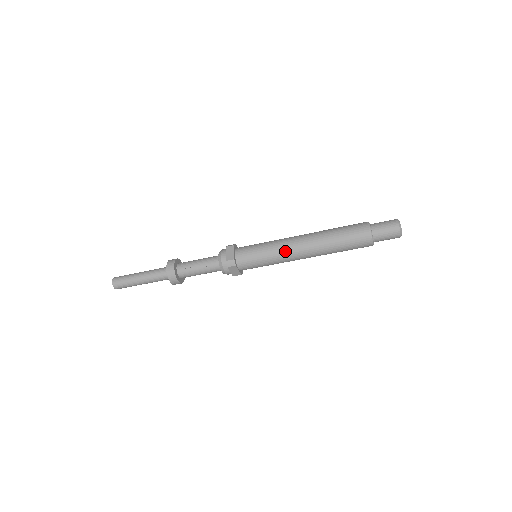
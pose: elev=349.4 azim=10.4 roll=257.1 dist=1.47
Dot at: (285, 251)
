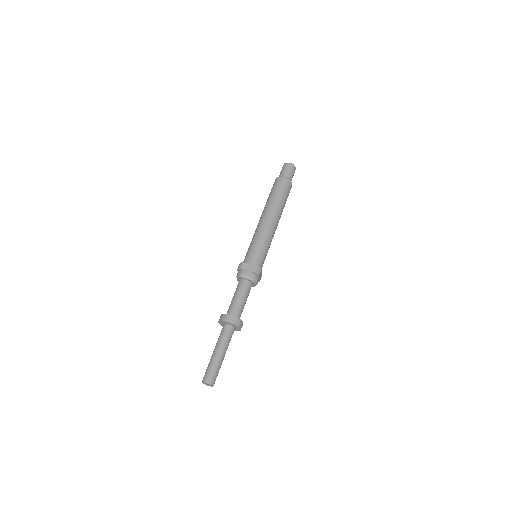
Dot at: (257, 229)
